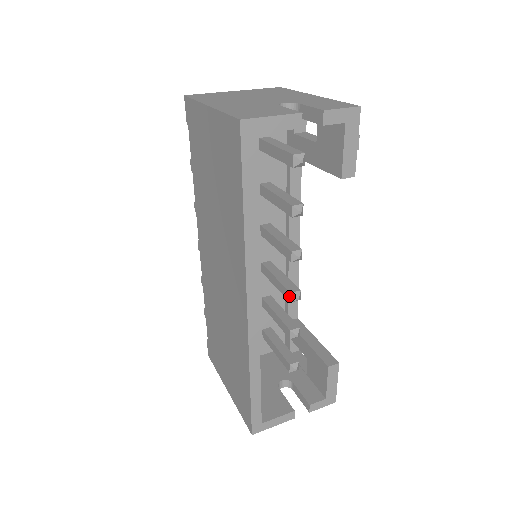
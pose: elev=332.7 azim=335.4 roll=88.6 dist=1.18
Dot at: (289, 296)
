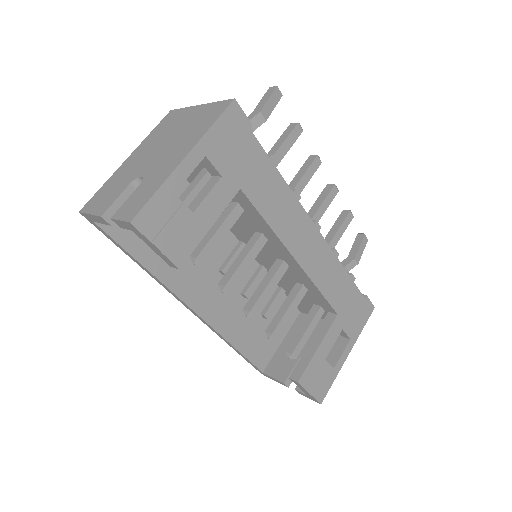
Dot at: occluded
